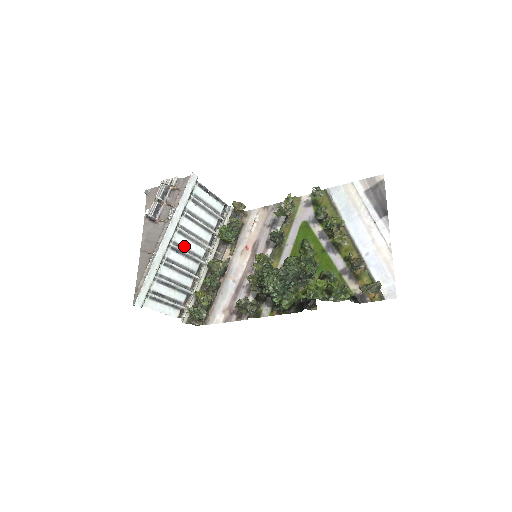
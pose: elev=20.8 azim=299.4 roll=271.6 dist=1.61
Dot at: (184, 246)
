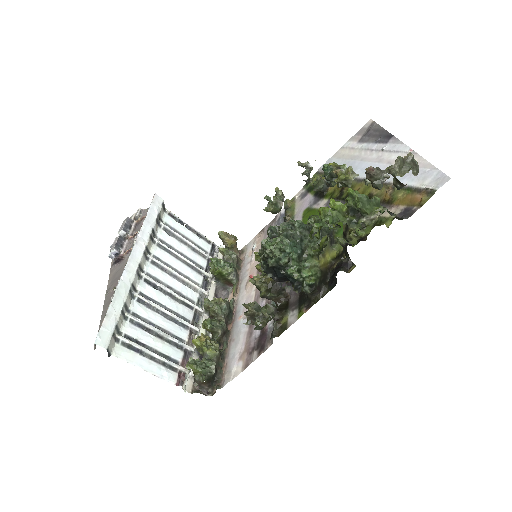
Dot at: (164, 283)
